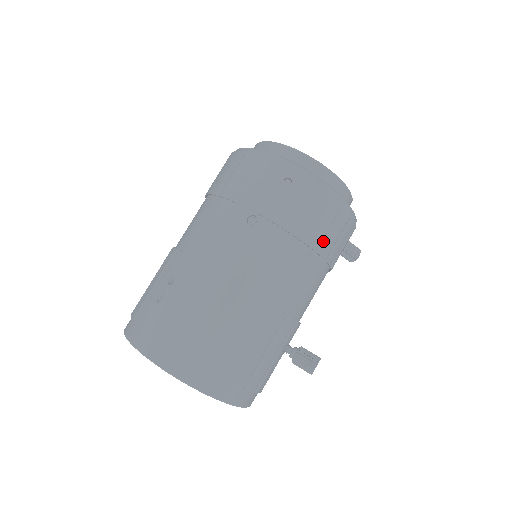
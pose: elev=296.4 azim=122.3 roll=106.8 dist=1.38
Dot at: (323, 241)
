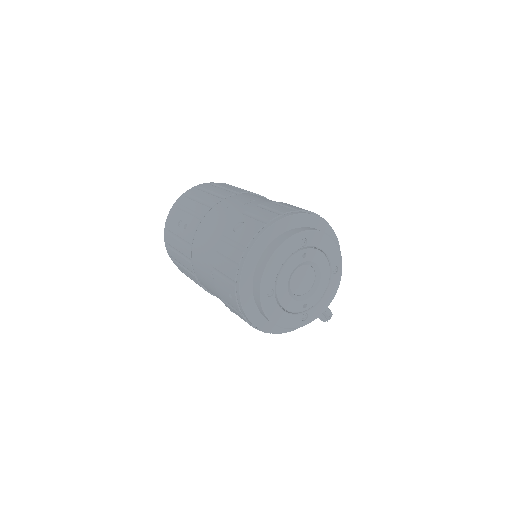
Dot at: occluded
